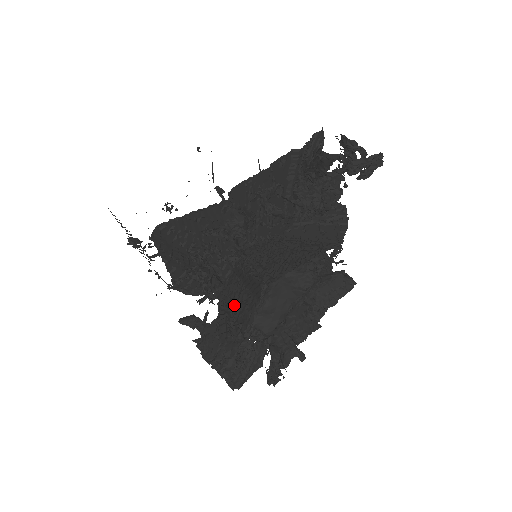
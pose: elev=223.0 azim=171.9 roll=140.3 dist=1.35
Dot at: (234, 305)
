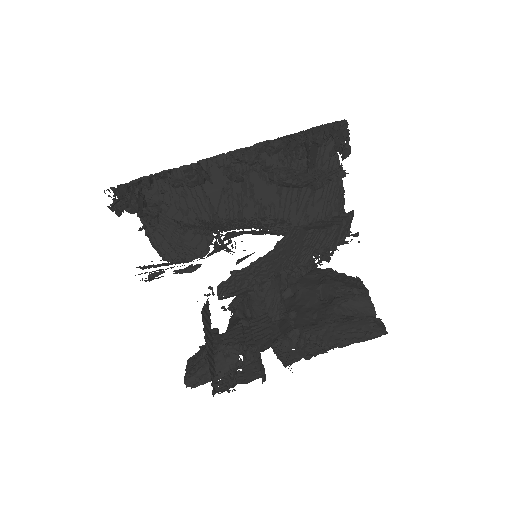
Dot at: occluded
